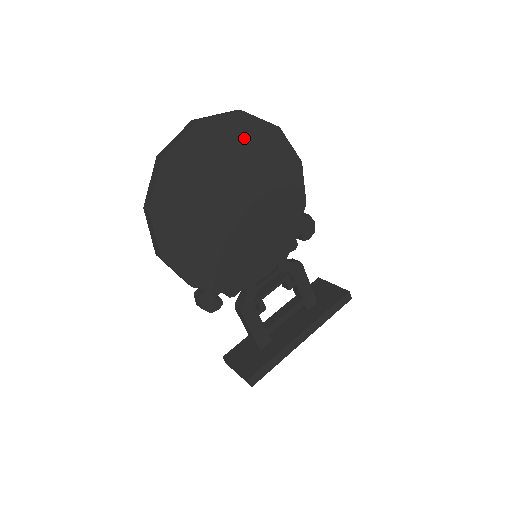
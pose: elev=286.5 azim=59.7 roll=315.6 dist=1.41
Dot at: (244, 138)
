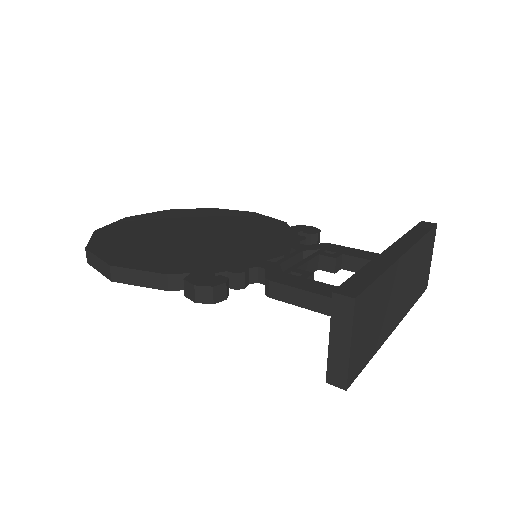
Dot at: (179, 215)
